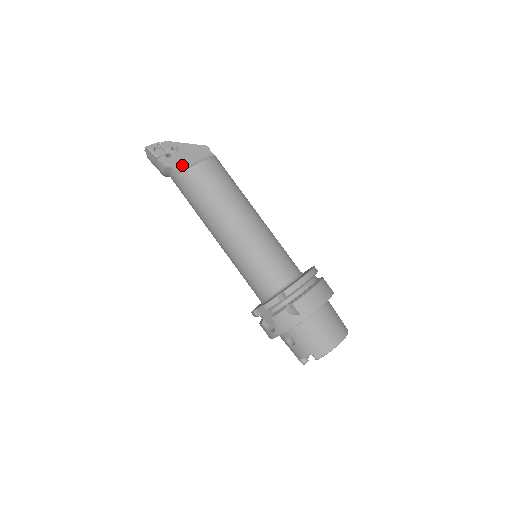
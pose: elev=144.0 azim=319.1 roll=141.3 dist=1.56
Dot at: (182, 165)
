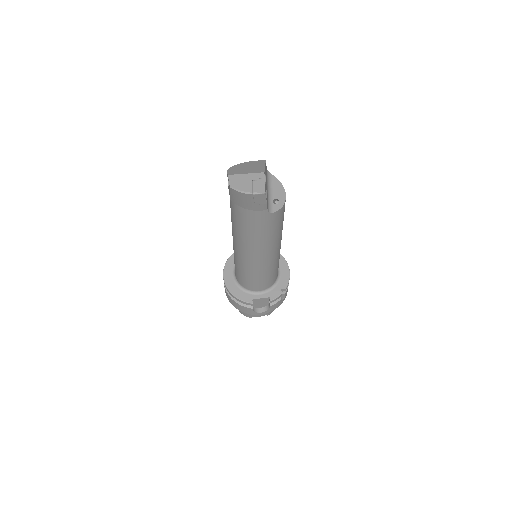
Dot at: (268, 200)
